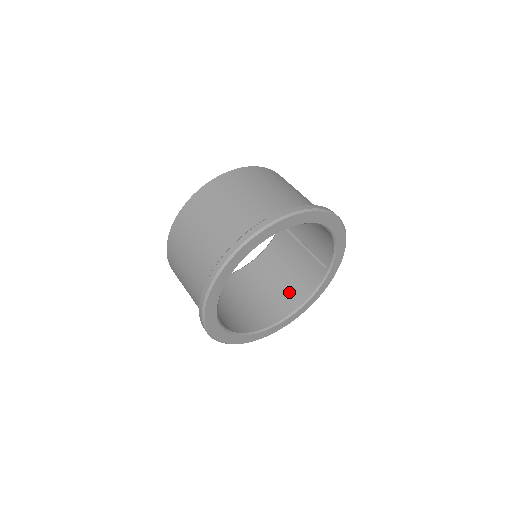
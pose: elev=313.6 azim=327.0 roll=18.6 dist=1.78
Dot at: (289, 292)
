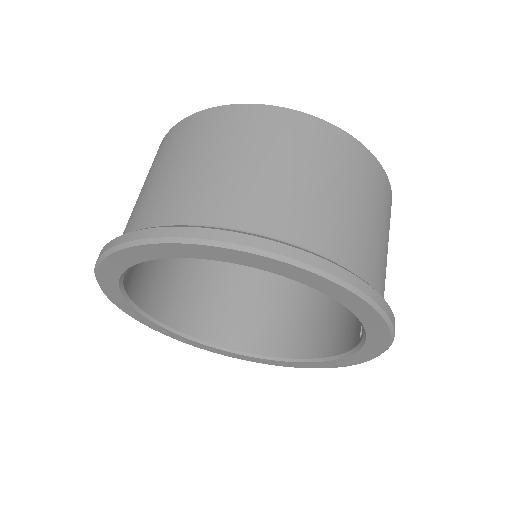
Dot at: (321, 327)
